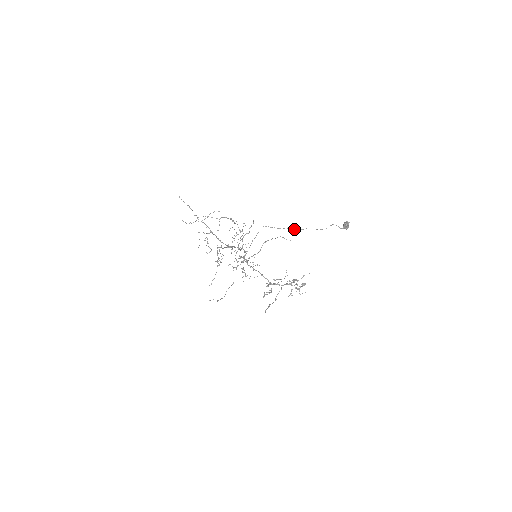
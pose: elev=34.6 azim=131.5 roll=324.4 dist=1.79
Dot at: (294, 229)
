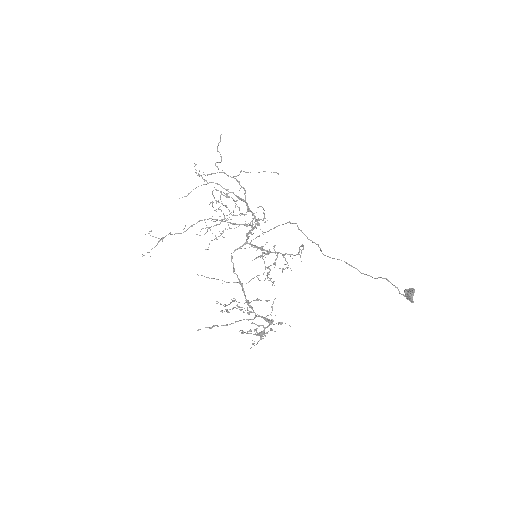
Dot at: (320, 249)
